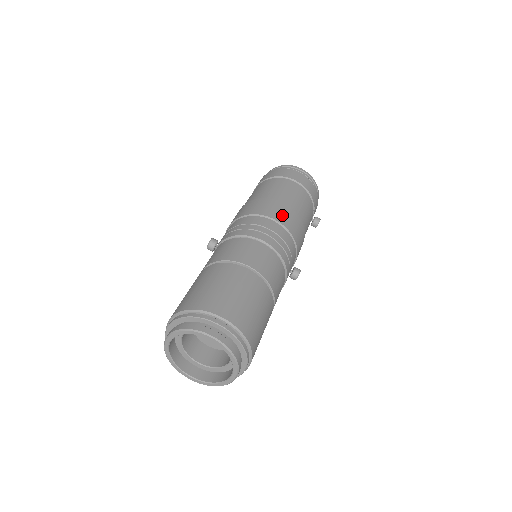
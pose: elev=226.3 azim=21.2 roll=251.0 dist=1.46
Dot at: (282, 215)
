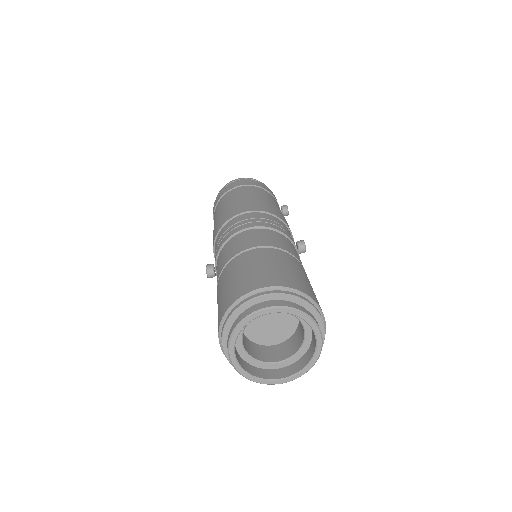
Dot at: (252, 206)
